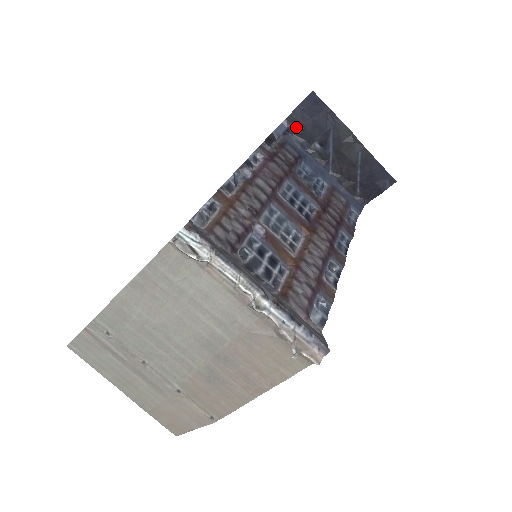
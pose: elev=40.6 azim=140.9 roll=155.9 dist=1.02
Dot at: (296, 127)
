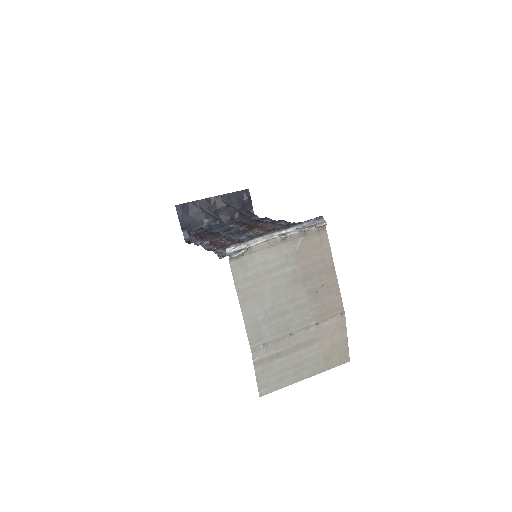
Dot at: (189, 227)
